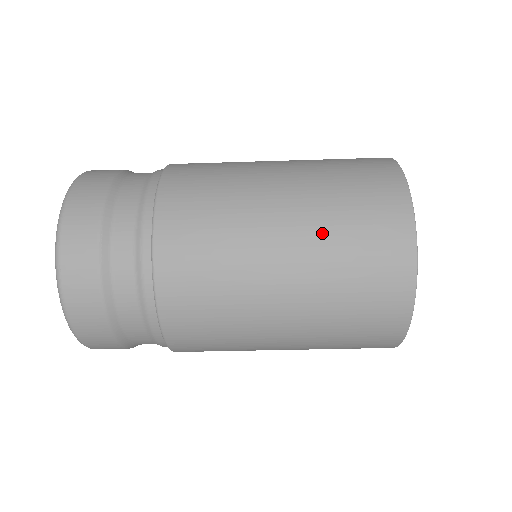
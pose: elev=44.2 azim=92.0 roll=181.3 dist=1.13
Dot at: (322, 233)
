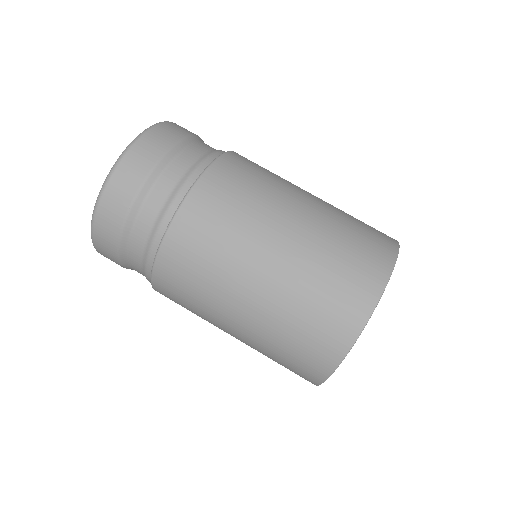
Dot at: occluded
